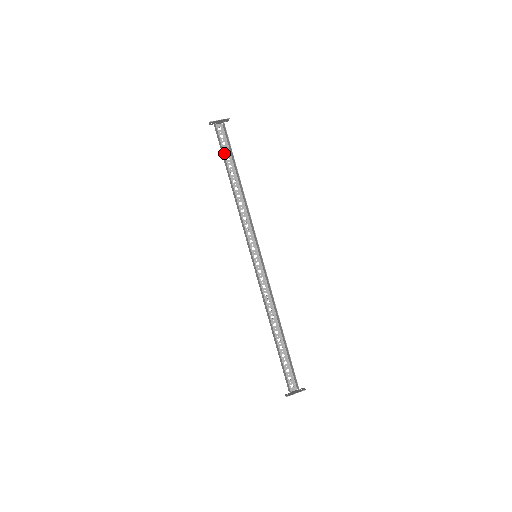
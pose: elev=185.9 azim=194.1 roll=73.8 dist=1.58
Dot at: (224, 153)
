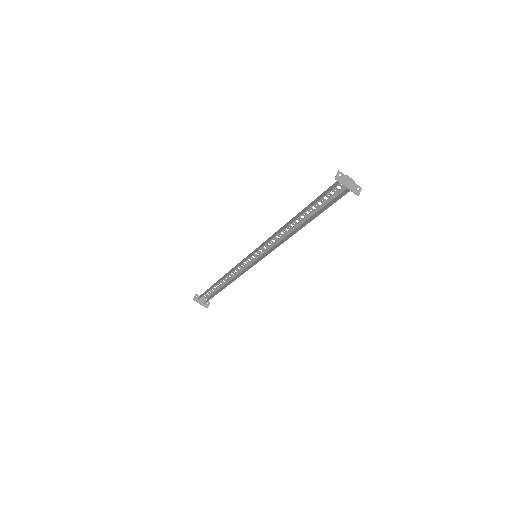
Dot at: occluded
